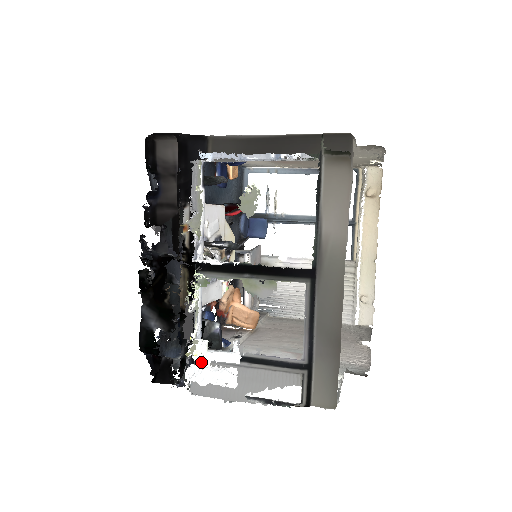
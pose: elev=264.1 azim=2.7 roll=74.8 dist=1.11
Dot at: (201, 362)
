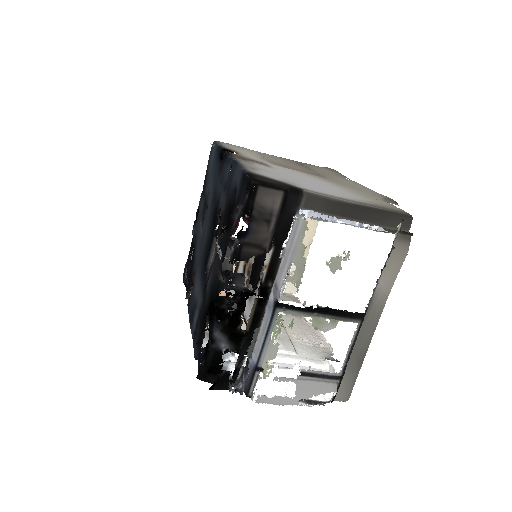
Dot at: (262, 376)
